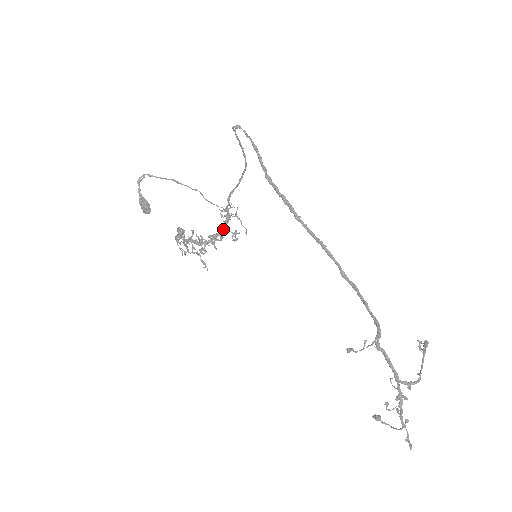
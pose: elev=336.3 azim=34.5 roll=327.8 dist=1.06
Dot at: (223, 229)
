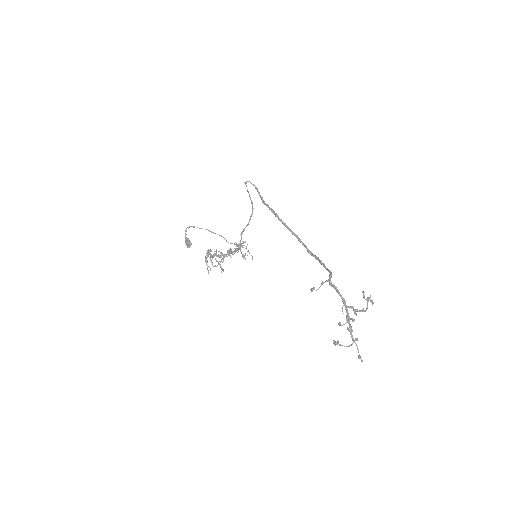
Dot at: (237, 250)
